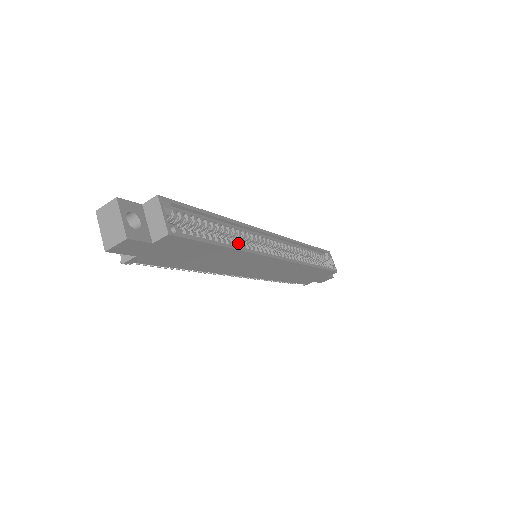
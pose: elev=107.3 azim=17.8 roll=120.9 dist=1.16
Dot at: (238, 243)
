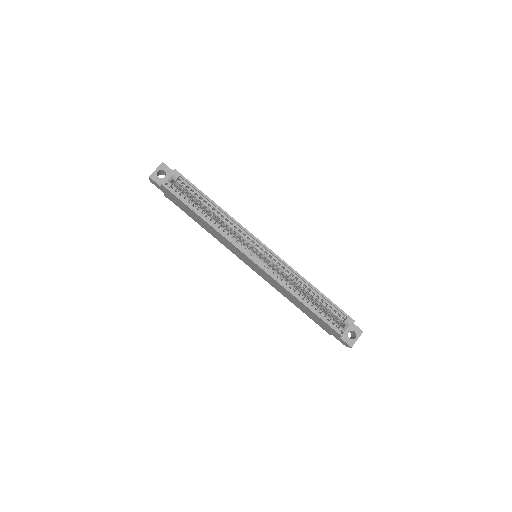
Dot at: (218, 224)
